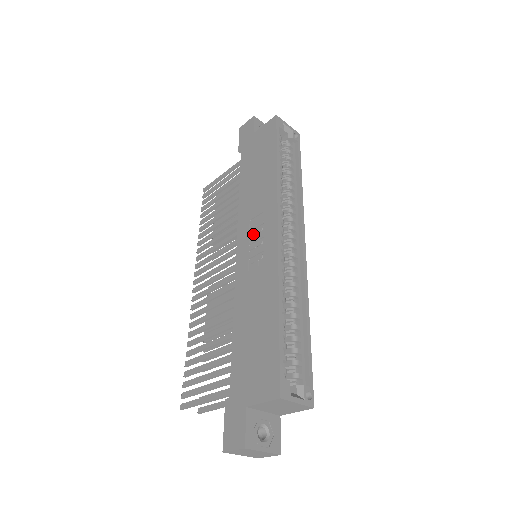
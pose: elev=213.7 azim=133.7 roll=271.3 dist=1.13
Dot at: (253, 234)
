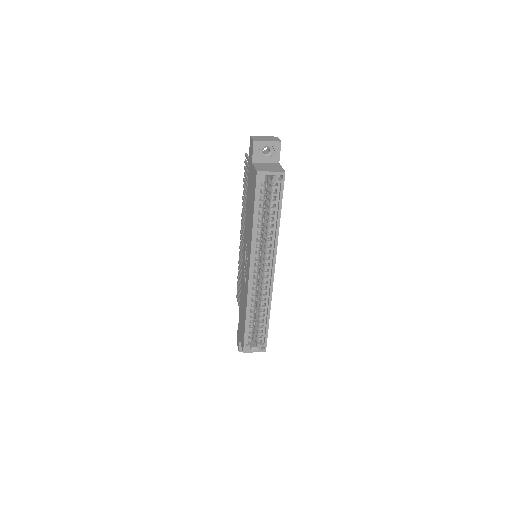
Dot at: (246, 256)
